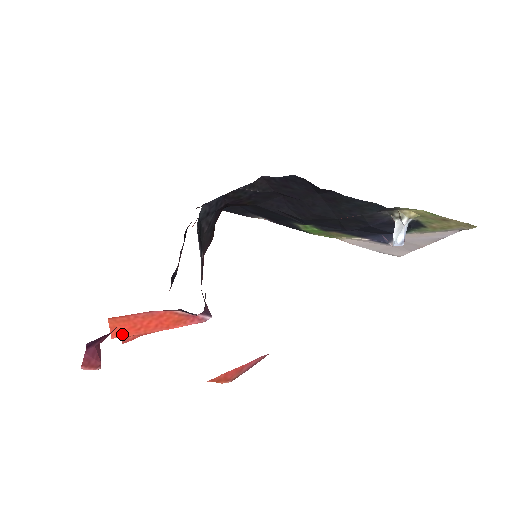
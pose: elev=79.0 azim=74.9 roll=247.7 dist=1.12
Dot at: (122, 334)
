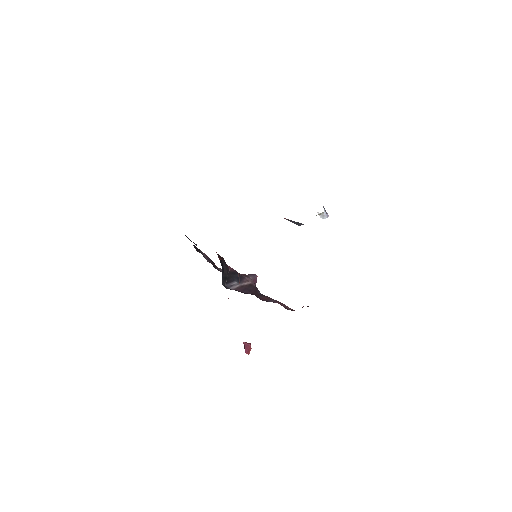
Dot at: occluded
